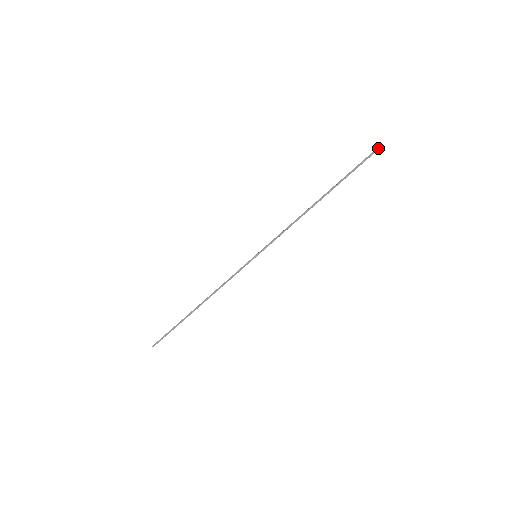
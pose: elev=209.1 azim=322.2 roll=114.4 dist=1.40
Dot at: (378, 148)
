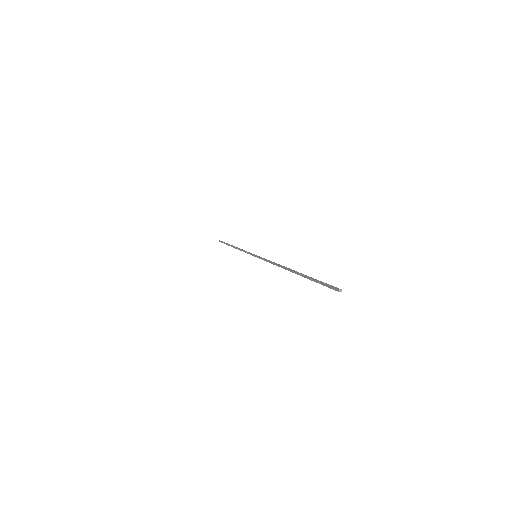
Dot at: (334, 289)
